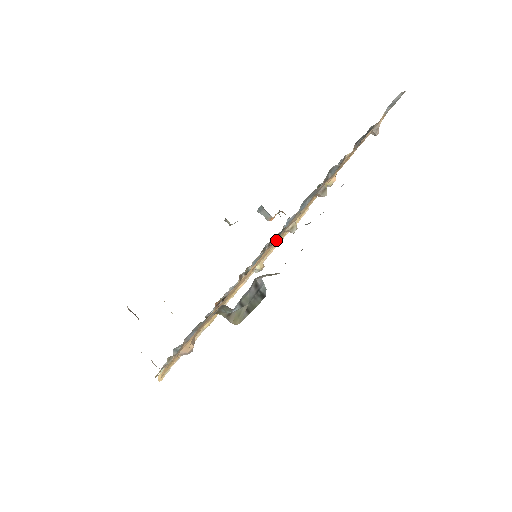
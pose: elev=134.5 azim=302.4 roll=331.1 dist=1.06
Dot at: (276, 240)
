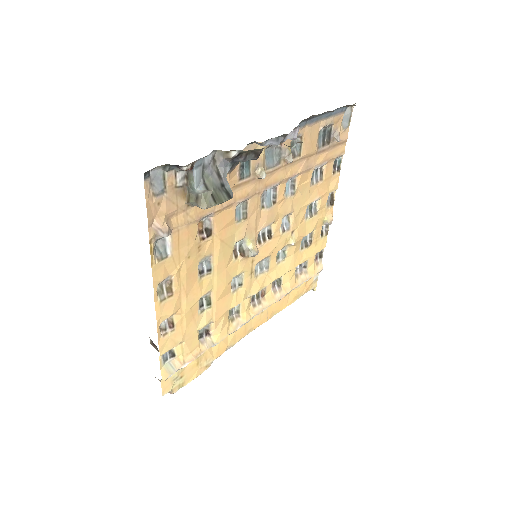
Dot at: (251, 187)
